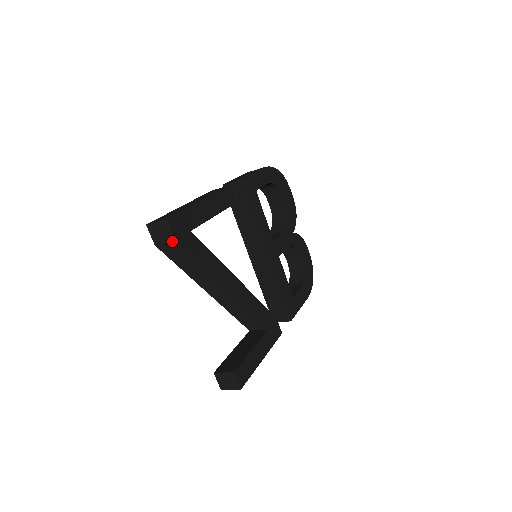
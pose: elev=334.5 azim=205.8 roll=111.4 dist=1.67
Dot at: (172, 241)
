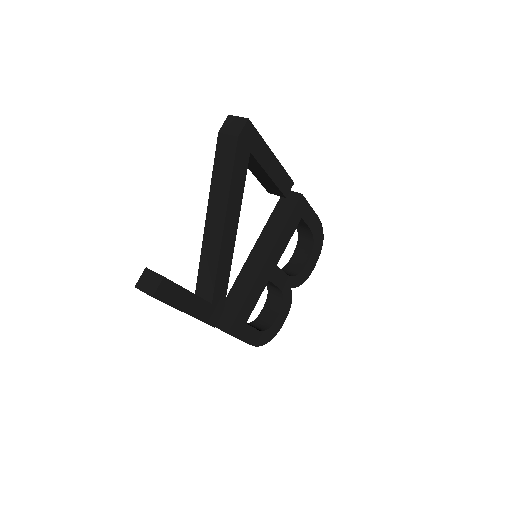
Dot at: (235, 136)
